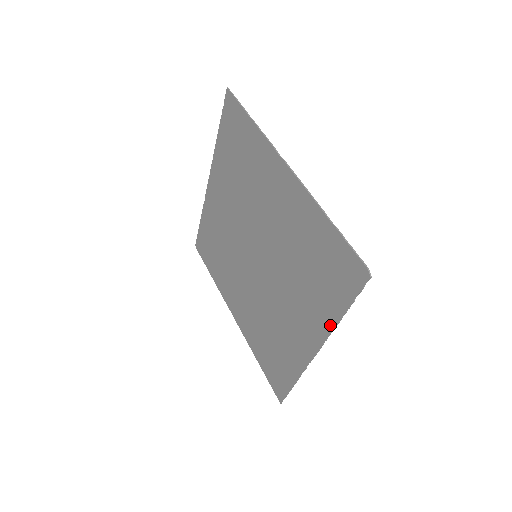
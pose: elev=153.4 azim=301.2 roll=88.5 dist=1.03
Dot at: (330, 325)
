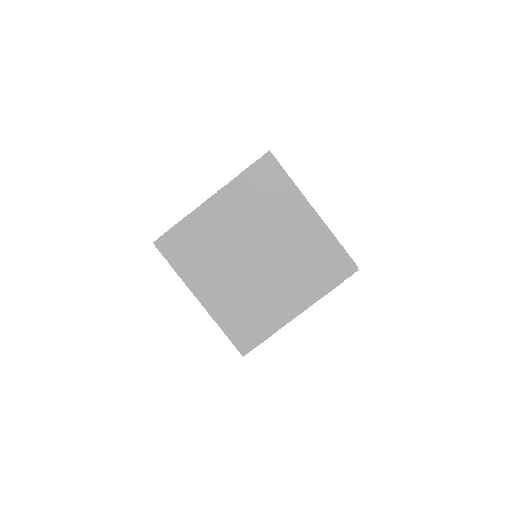
Dot at: (320, 296)
